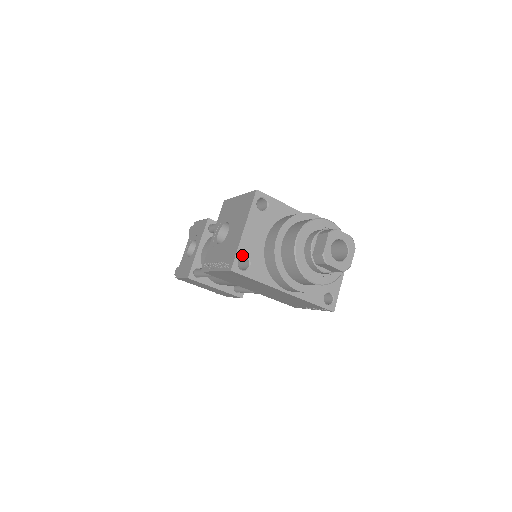
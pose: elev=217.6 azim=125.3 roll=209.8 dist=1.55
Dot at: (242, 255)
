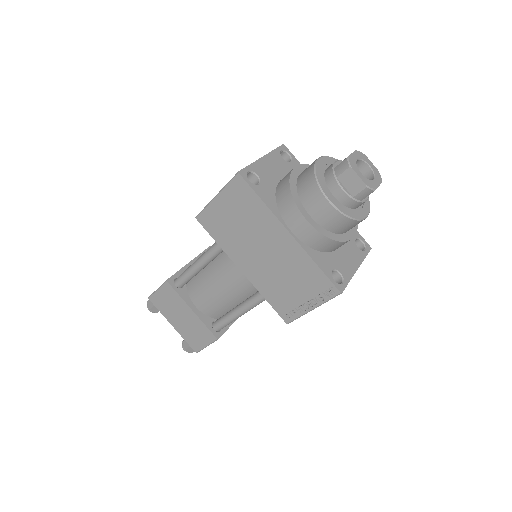
Dot at: (254, 171)
